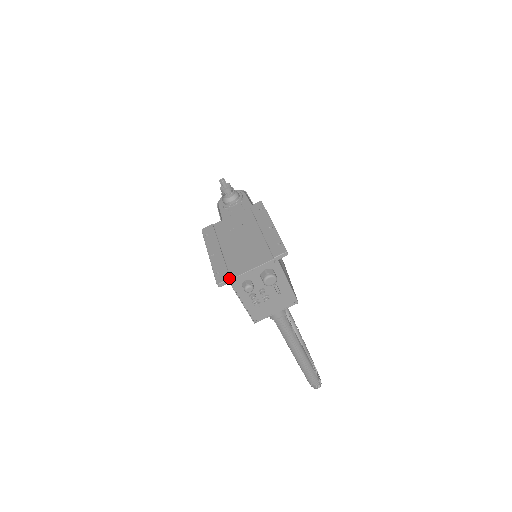
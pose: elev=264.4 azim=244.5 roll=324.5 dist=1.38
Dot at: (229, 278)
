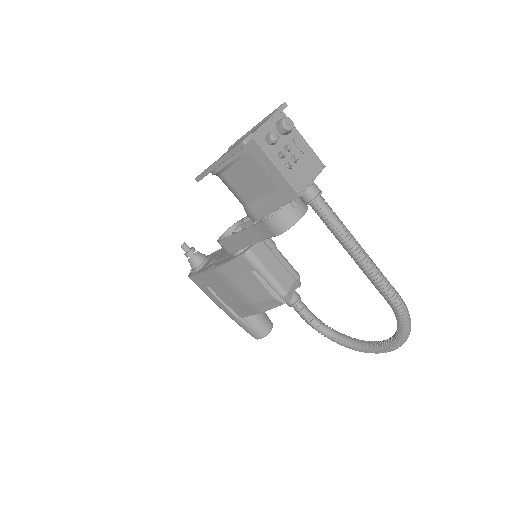
Dot at: (250, 133)
